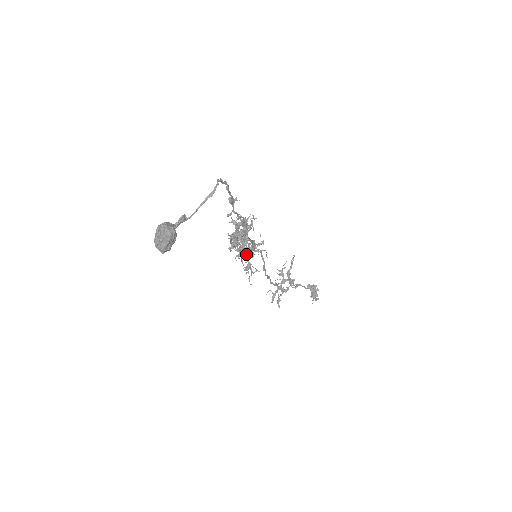
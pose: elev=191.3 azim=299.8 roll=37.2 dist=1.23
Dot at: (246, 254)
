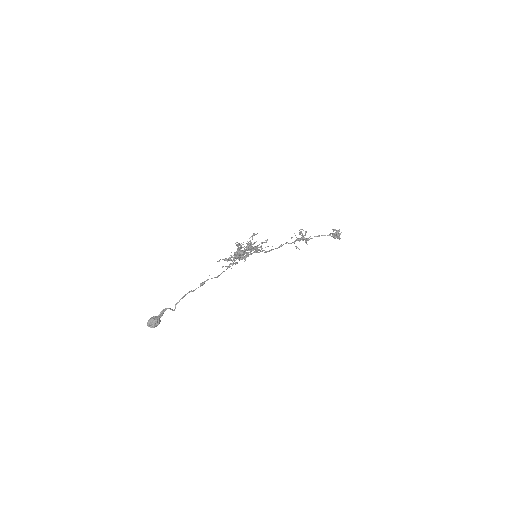
Dot at: occluded
